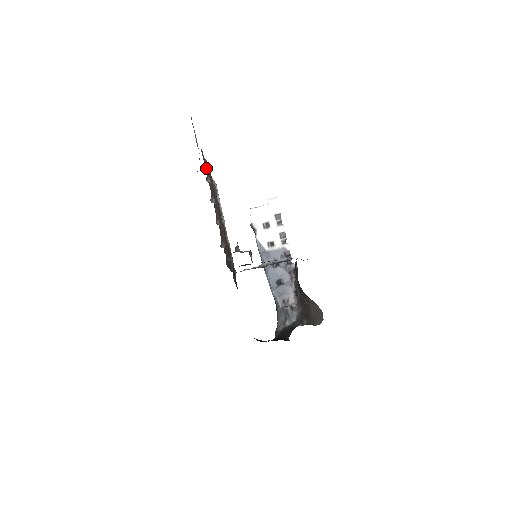
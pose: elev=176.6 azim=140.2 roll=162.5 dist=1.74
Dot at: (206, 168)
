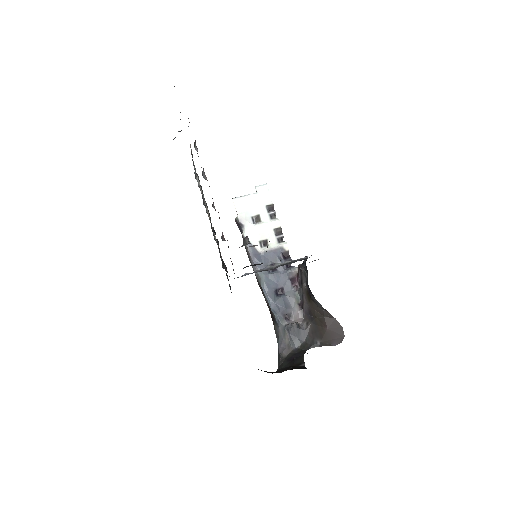
Dot at: occluded
